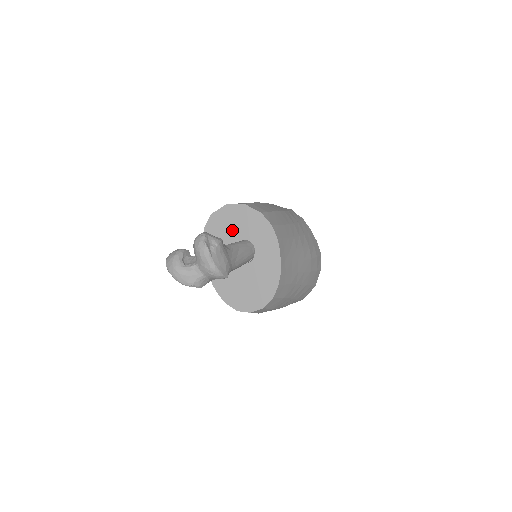
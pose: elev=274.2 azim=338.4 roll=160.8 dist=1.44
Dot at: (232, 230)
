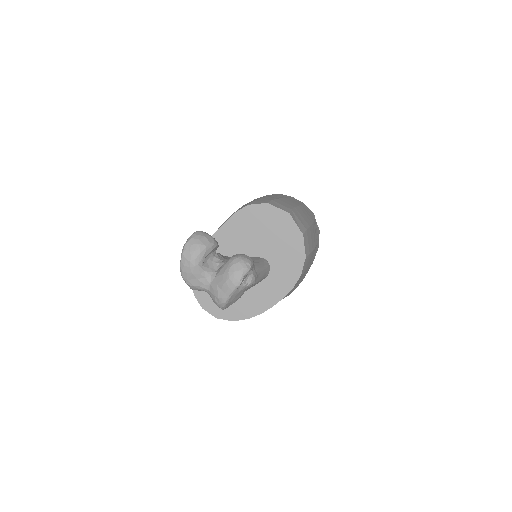
Dot at: (267, 237)
